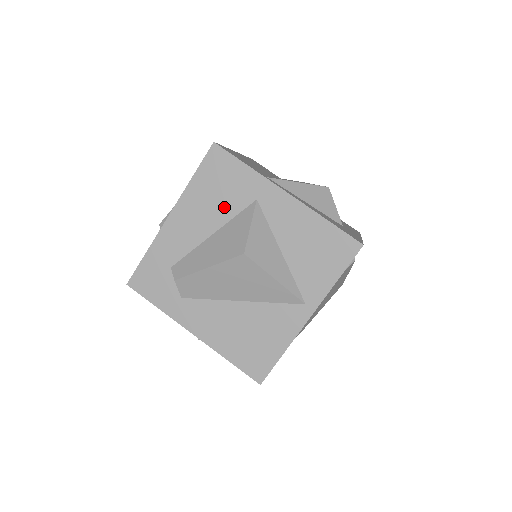
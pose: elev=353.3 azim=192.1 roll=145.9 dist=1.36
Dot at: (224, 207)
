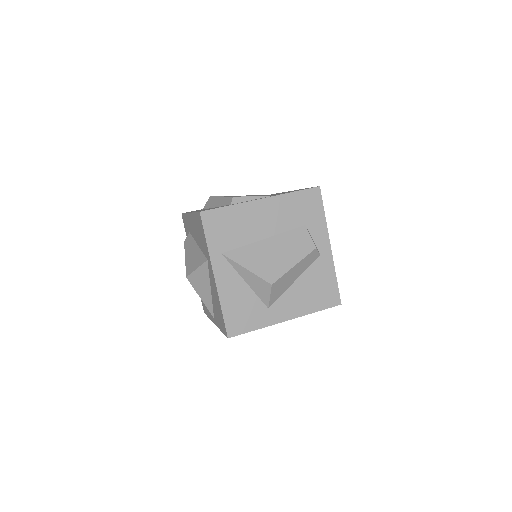
Dot at: (201, 243)
